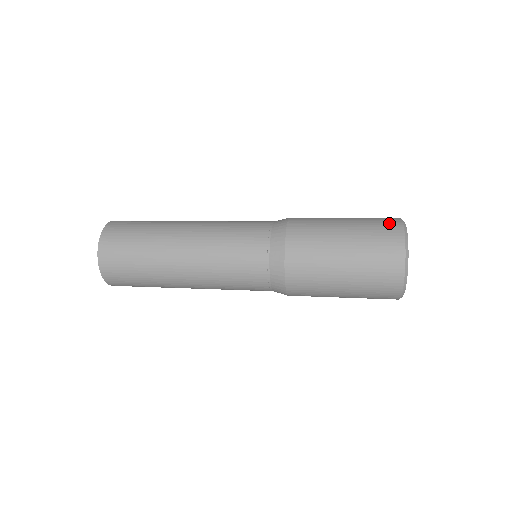
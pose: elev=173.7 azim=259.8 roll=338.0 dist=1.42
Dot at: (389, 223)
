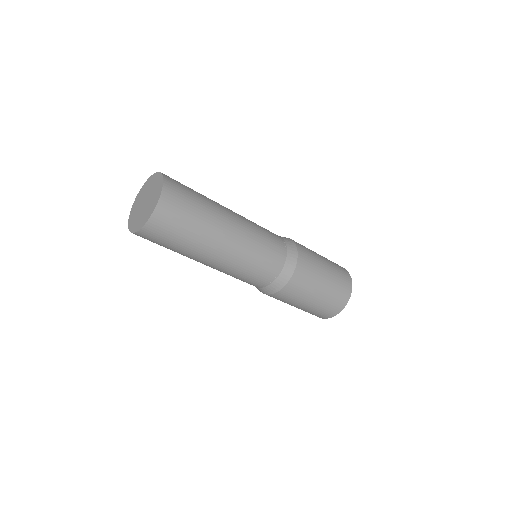
Dot at: occluded
